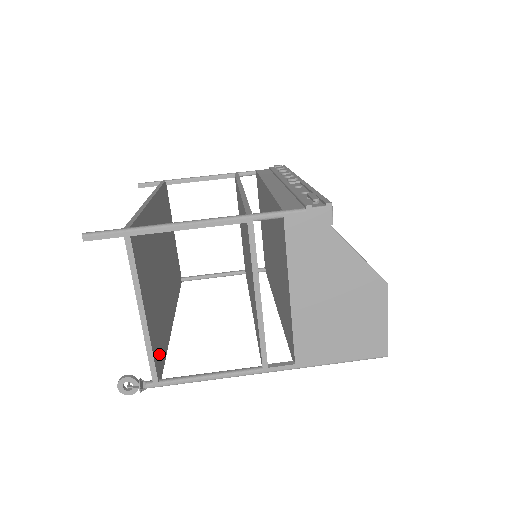
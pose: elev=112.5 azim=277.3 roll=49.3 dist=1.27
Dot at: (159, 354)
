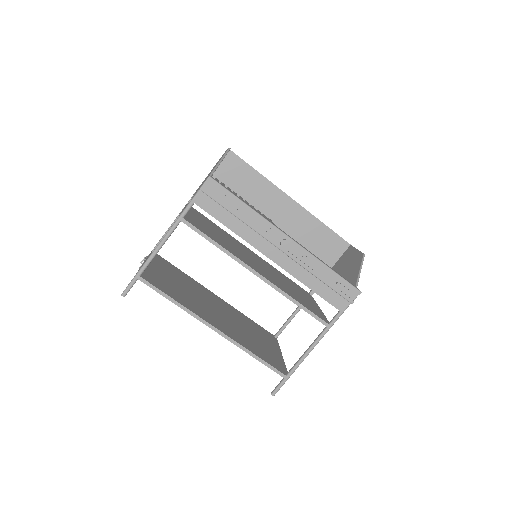
Dot at: (267, 334)
